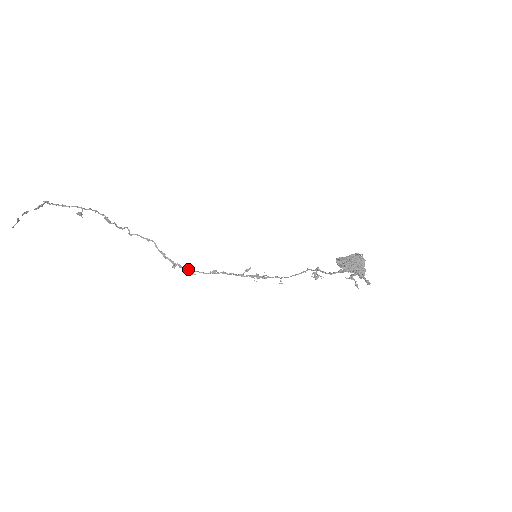
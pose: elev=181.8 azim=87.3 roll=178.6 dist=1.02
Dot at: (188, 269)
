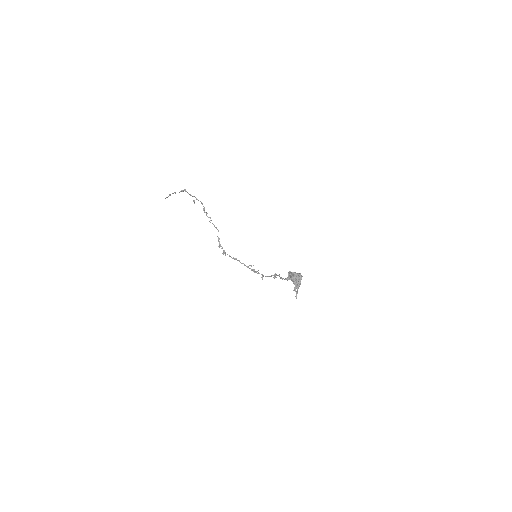
Dot at: (224, 251)
